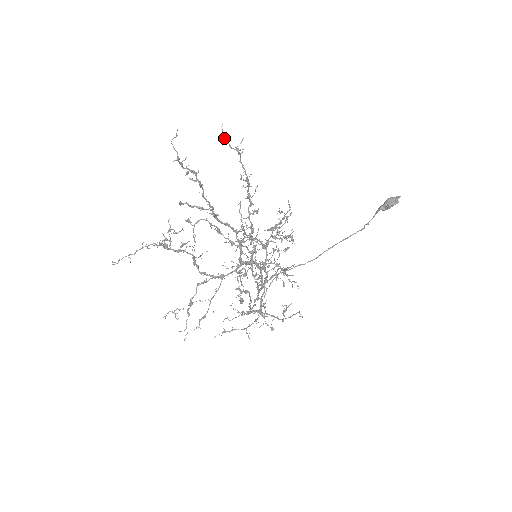
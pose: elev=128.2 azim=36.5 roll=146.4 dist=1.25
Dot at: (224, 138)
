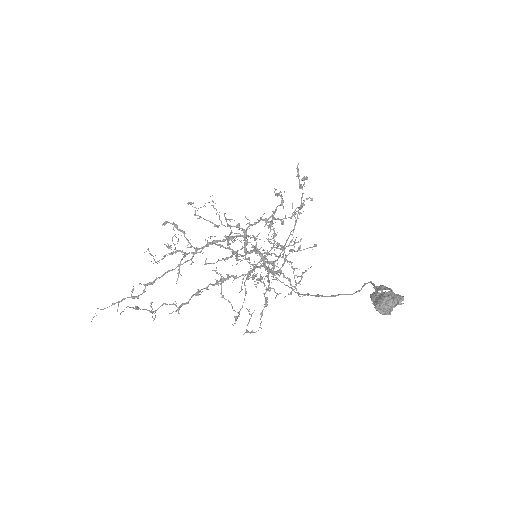
Dot at: (133, 308)
